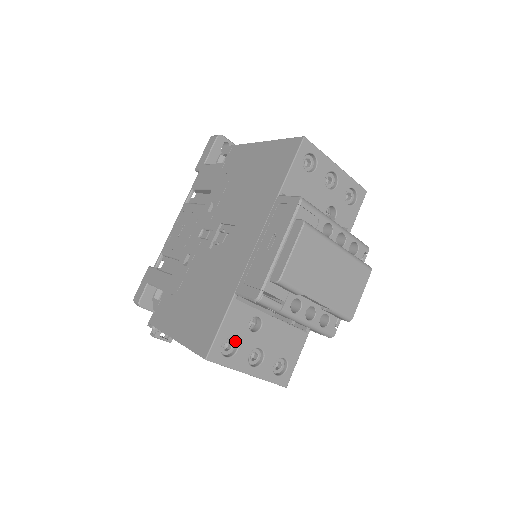
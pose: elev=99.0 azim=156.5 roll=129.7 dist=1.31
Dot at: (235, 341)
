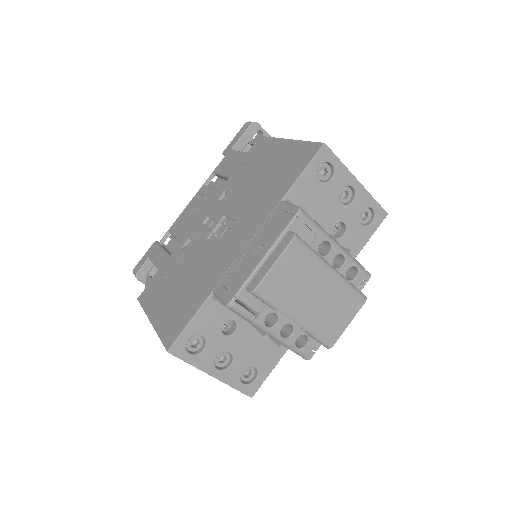
Dot at: (204, 340)
